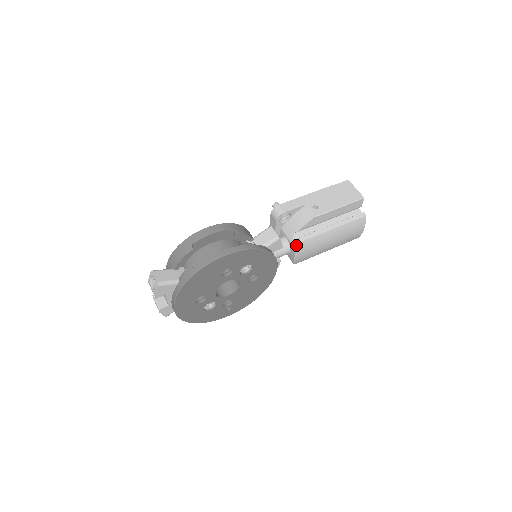
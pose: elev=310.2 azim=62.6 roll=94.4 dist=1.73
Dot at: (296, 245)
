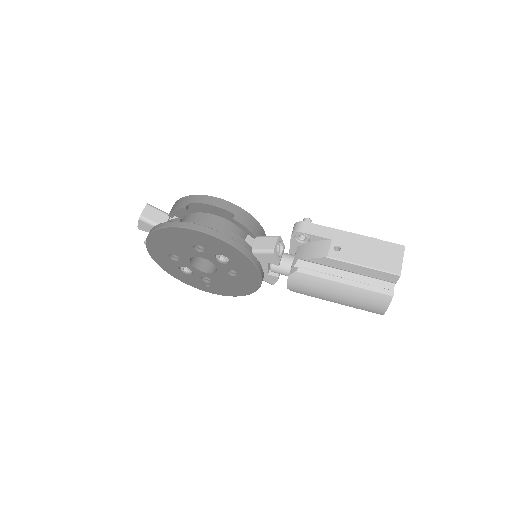
Dot at: (292, 272)
